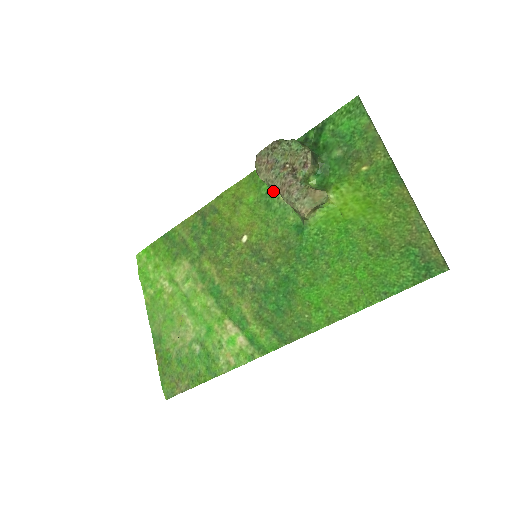
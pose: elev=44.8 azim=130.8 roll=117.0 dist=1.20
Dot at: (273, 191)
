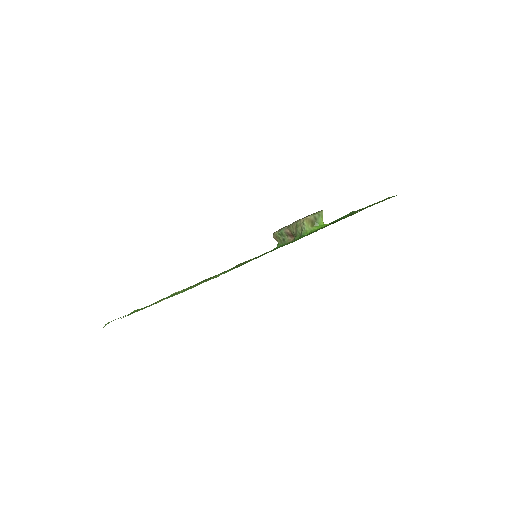
Dot at: occluded
